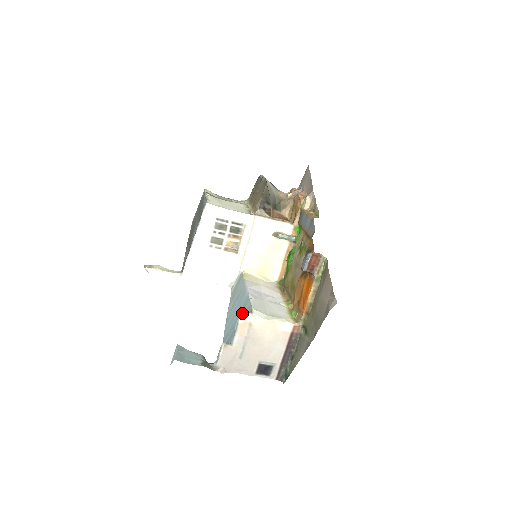
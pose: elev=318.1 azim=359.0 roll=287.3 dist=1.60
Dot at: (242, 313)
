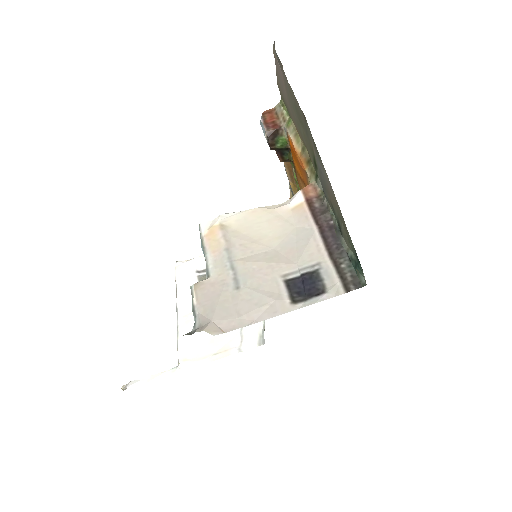
Dot at: (202, 224)
